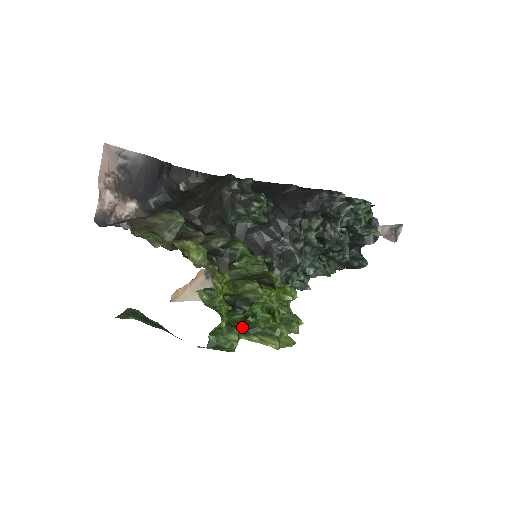
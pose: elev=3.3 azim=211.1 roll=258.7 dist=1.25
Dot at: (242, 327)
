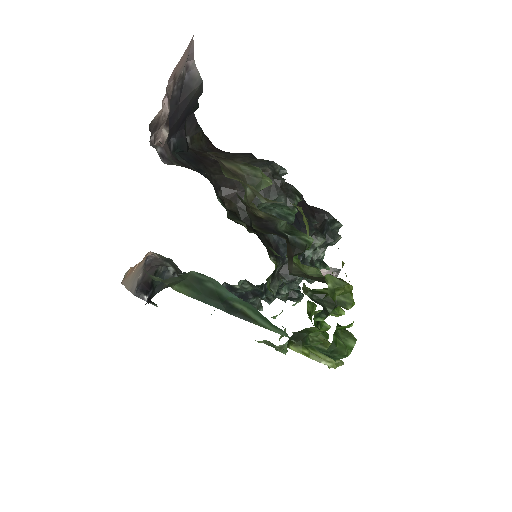
Dot at: occluded
